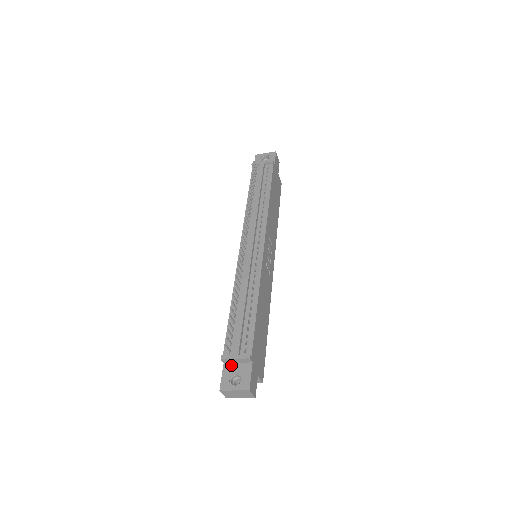
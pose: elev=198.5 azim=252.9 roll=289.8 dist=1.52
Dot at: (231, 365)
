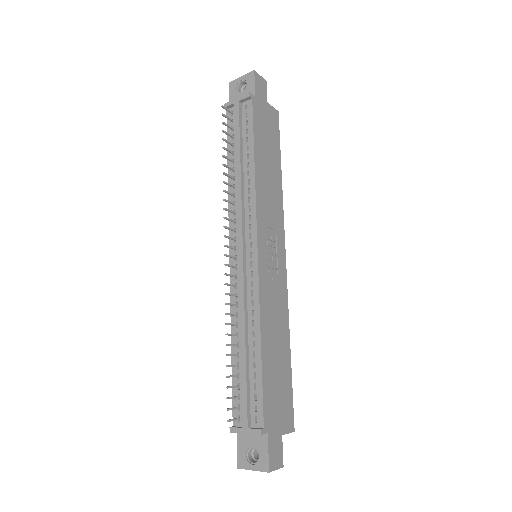
Dot at: (245, 435)
